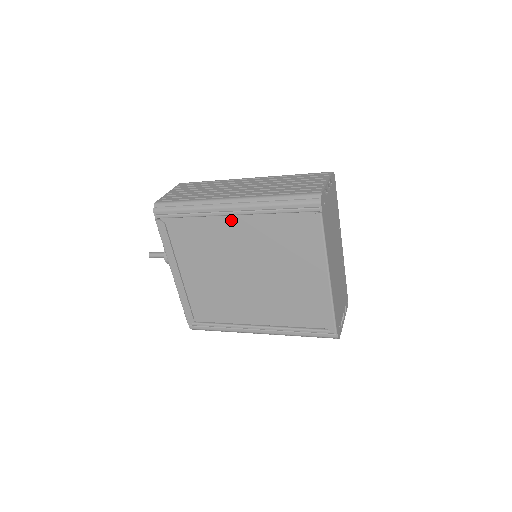
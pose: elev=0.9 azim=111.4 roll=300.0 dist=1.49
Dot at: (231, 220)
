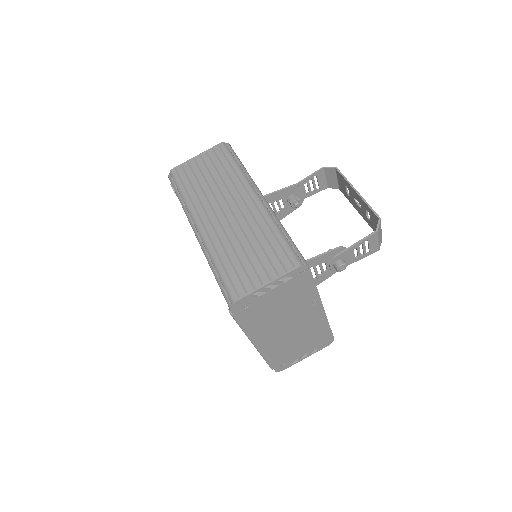
Dot at: occluded
